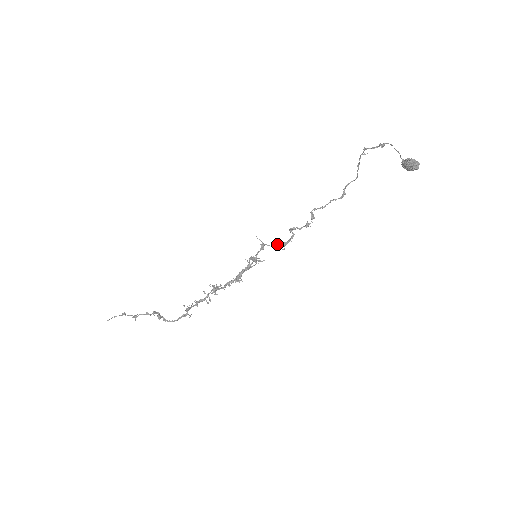
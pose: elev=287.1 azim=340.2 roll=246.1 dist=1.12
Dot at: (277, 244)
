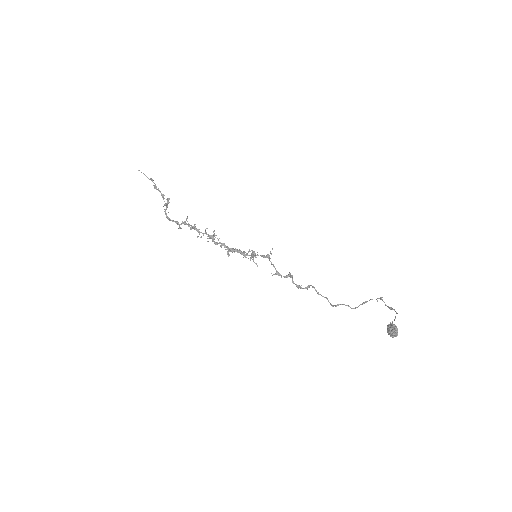
Dot at: occluded
